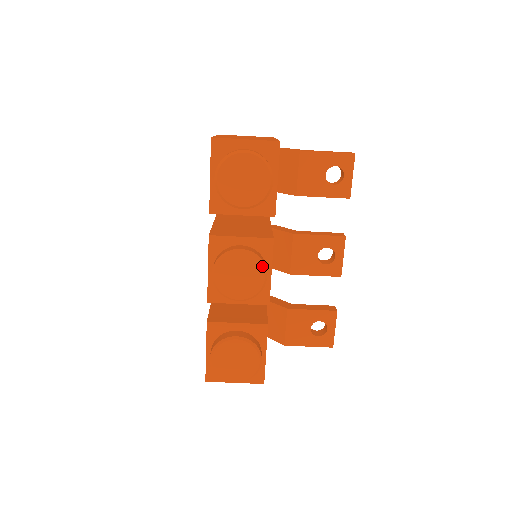
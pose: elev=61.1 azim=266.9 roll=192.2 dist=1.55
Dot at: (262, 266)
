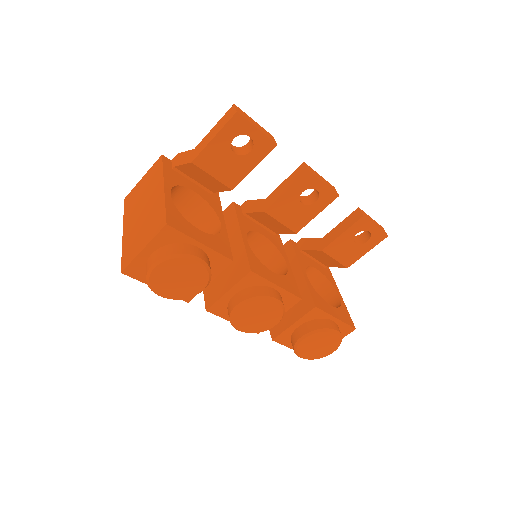
Dot at: (265, 300)
